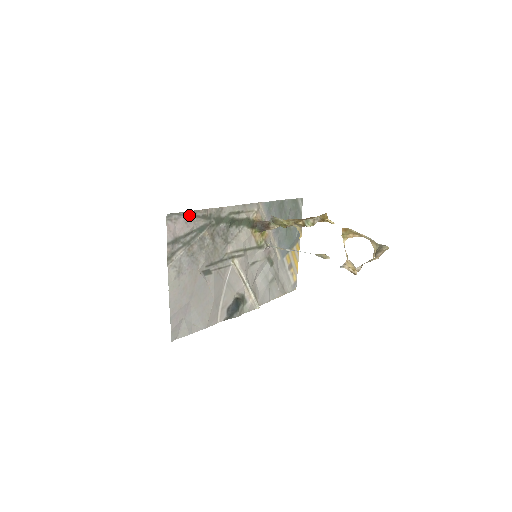
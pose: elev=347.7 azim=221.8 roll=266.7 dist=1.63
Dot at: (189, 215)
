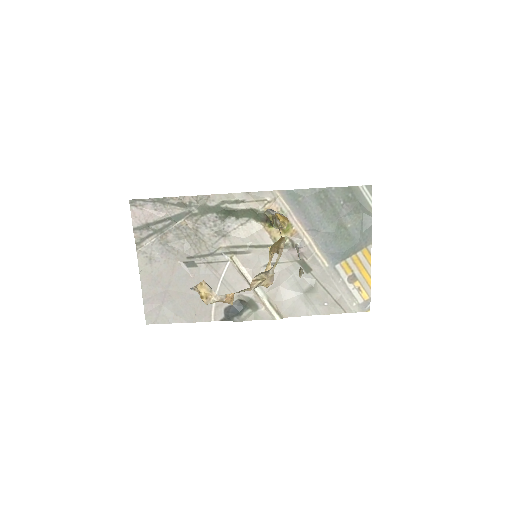
Dot at: (159, 202)
